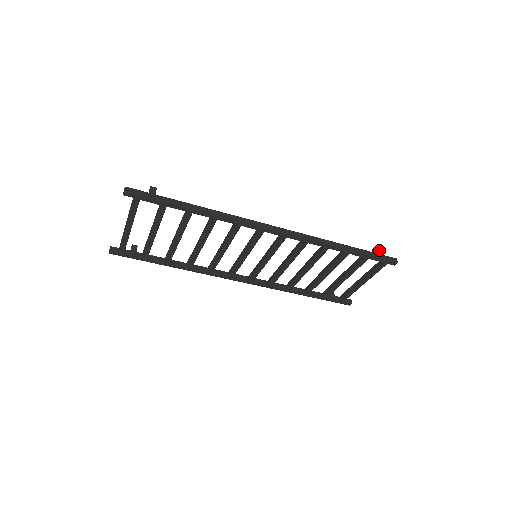
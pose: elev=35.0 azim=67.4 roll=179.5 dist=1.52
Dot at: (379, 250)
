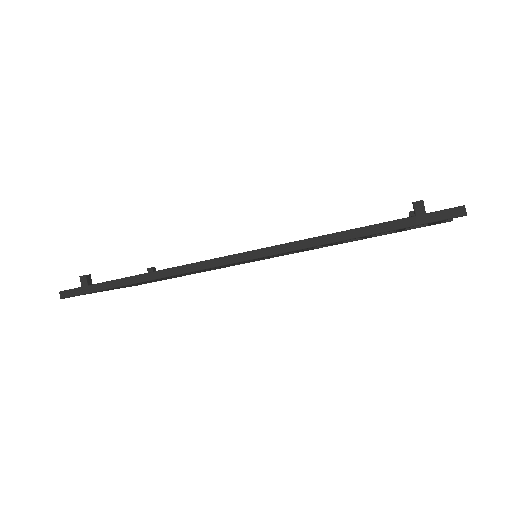
Dot at: (422, 206)
